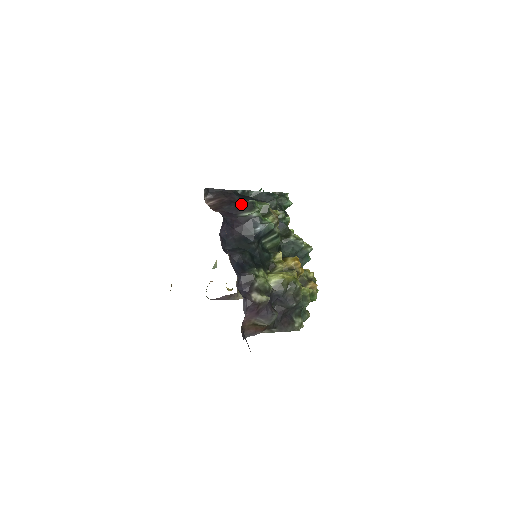
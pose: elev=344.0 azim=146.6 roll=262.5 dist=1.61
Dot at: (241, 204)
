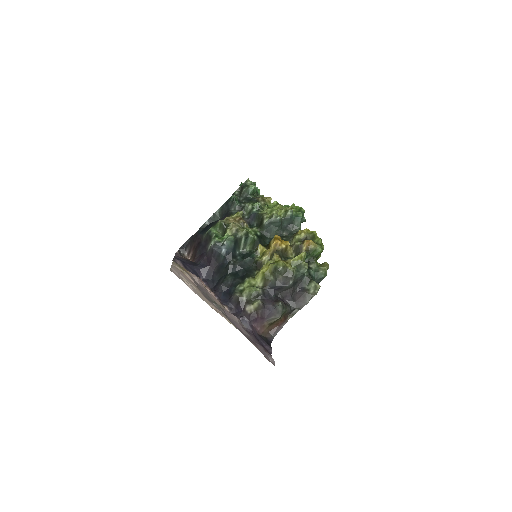
Dot at: (204, 241)
